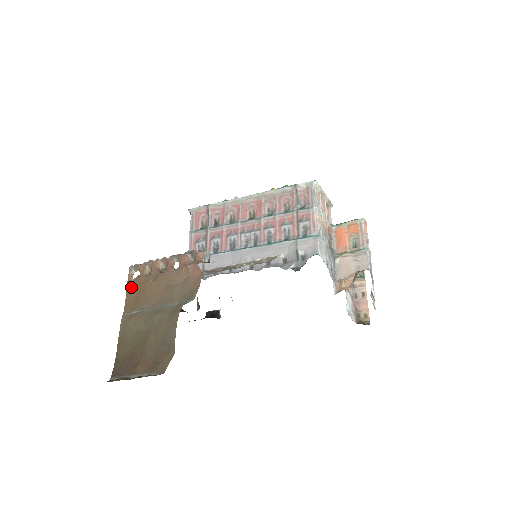
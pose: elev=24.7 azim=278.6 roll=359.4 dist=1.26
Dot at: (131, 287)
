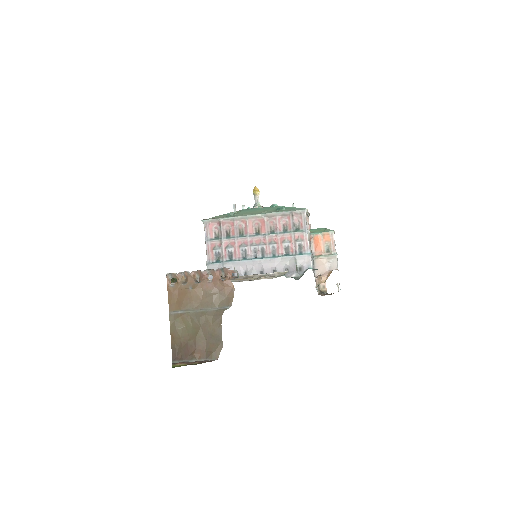
Dot at: (172, 292)
